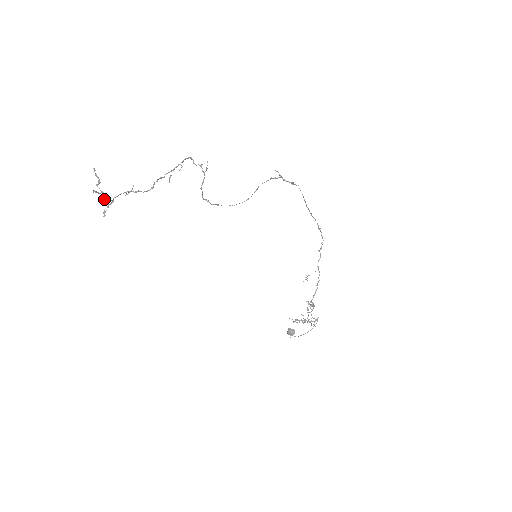
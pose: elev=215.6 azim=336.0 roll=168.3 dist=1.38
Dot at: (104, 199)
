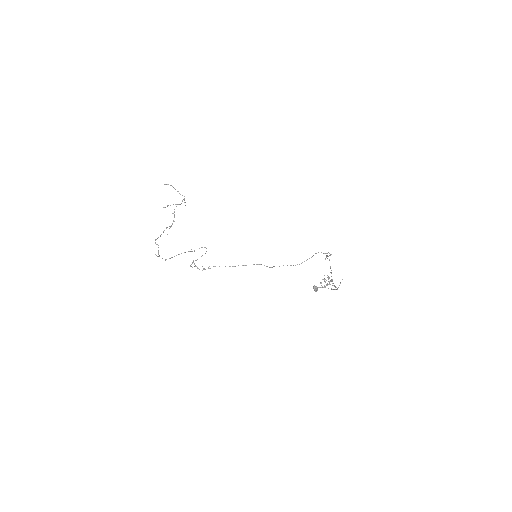
Dot at: occluded
